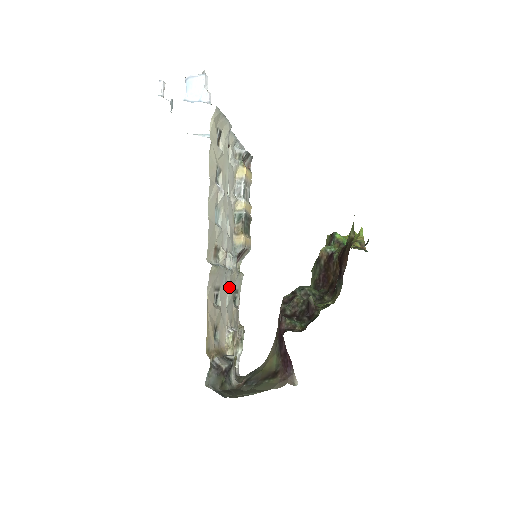
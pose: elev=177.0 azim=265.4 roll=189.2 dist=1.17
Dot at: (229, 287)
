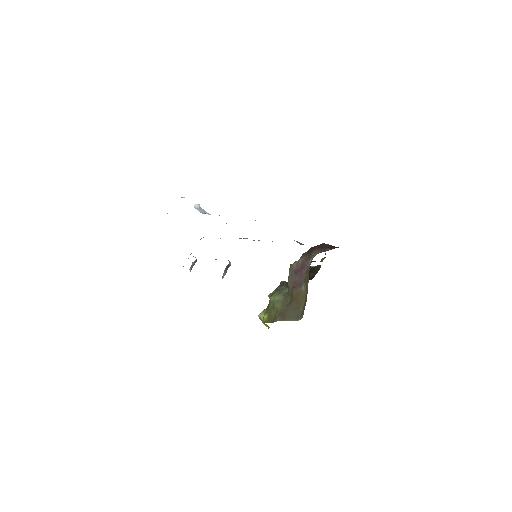
Dot at: occluded
